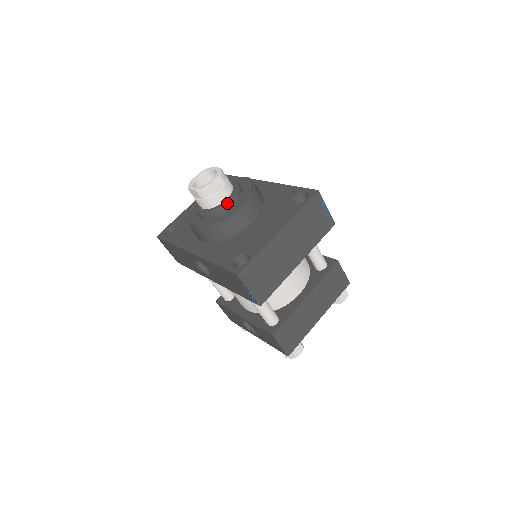
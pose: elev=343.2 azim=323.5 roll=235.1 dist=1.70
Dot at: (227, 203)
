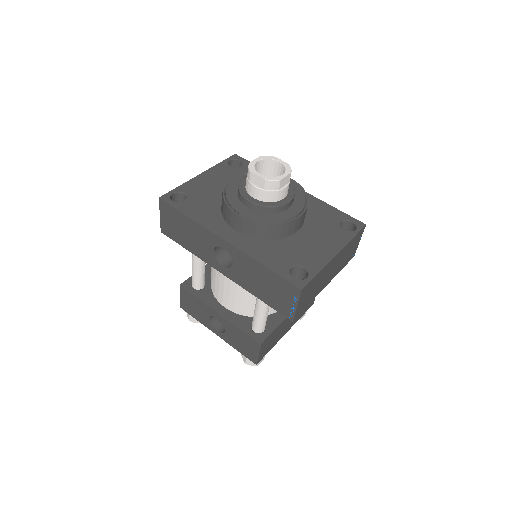
Dot at: (286, 204)
